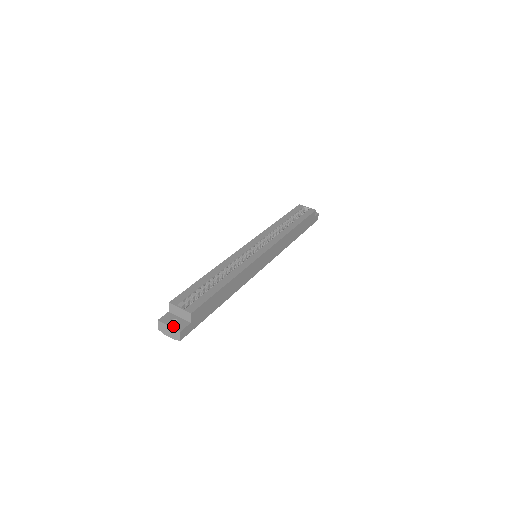
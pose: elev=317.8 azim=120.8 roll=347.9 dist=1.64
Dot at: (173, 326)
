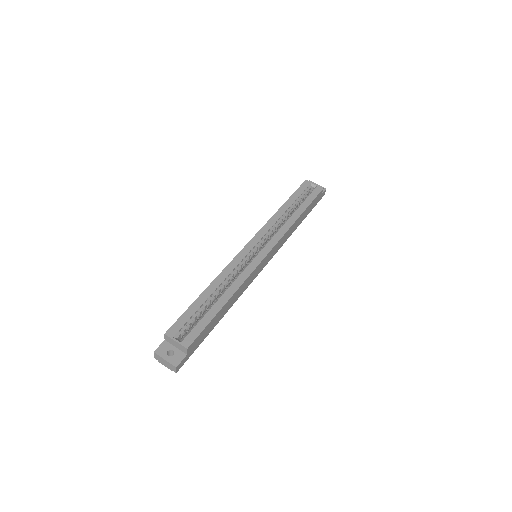
Dot at: (169, 360)
